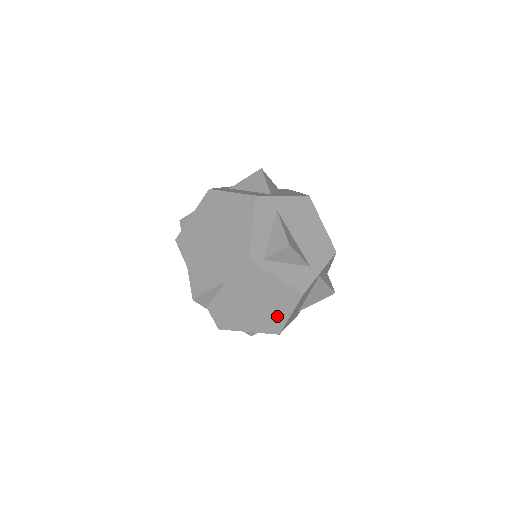
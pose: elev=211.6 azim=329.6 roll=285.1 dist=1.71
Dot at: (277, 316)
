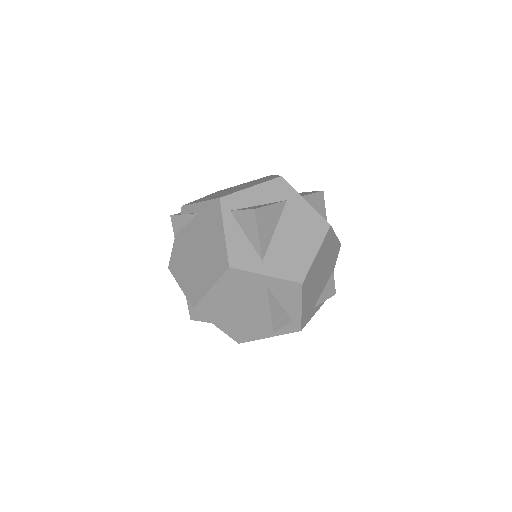
Dot at: (203, 282)
